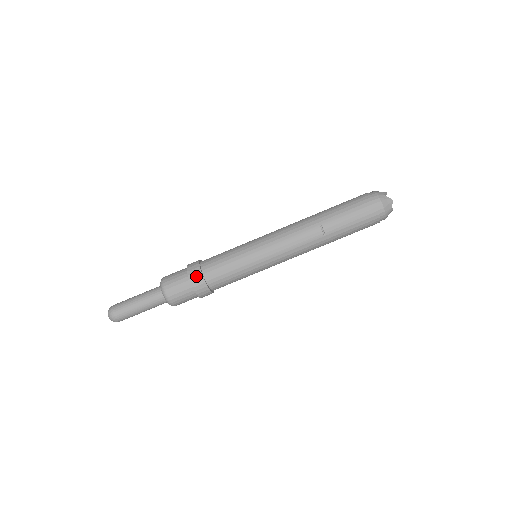
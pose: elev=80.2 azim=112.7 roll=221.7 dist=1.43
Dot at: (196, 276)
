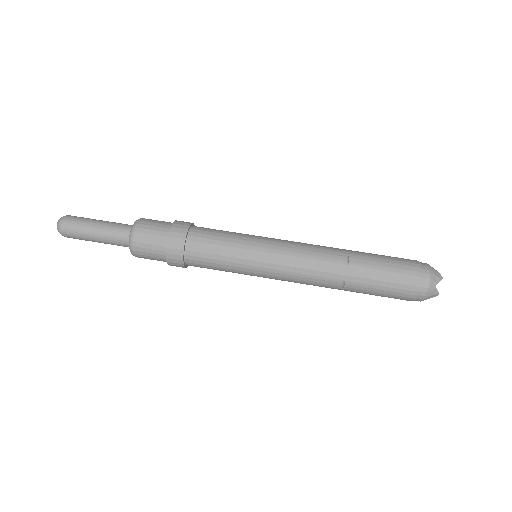
Dot at: (182, 224)
